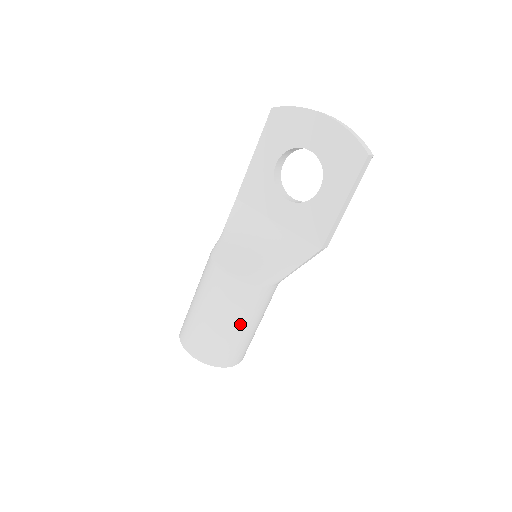
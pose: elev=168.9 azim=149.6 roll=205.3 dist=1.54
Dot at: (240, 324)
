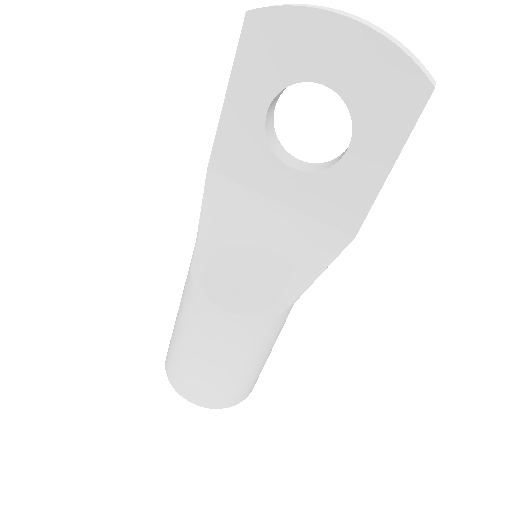
Dot at: (253, 360)
